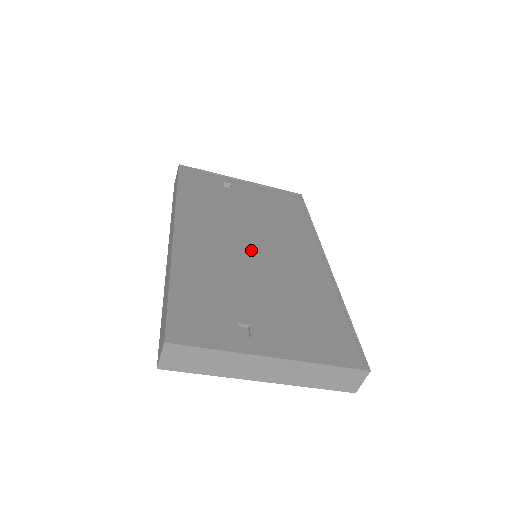
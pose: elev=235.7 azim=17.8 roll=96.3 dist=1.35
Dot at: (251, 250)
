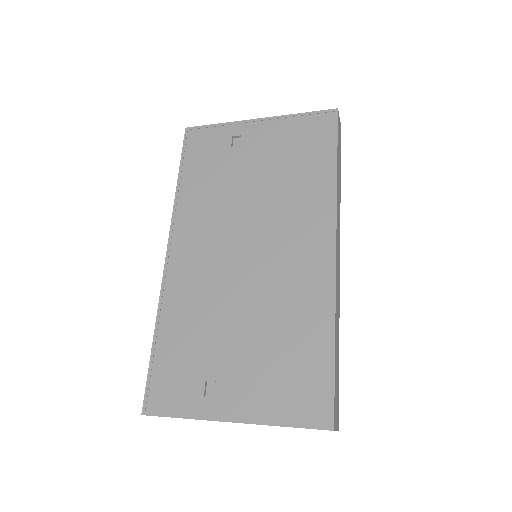
Dot at: (241, 261)
